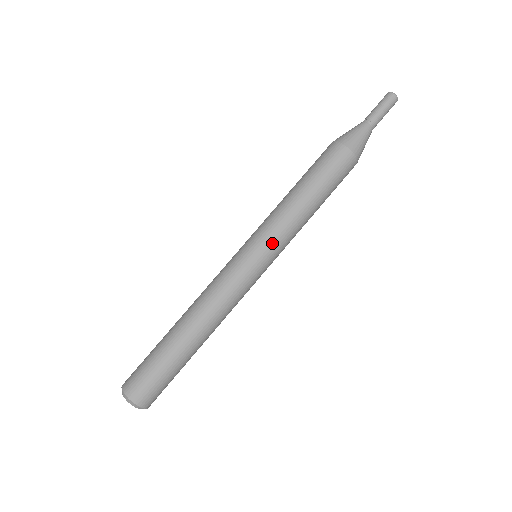
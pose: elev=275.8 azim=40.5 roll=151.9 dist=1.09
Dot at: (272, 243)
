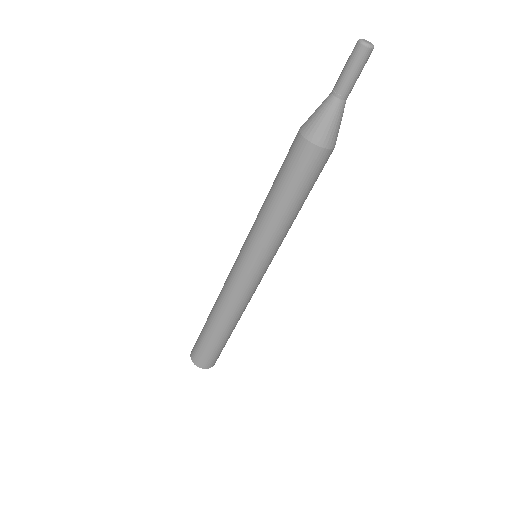
Dot at: (270, 254)
